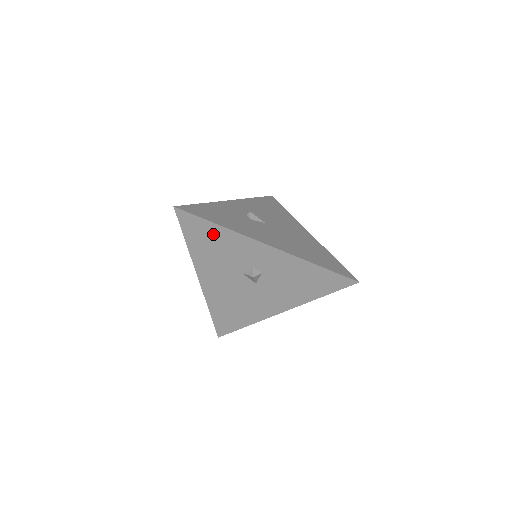
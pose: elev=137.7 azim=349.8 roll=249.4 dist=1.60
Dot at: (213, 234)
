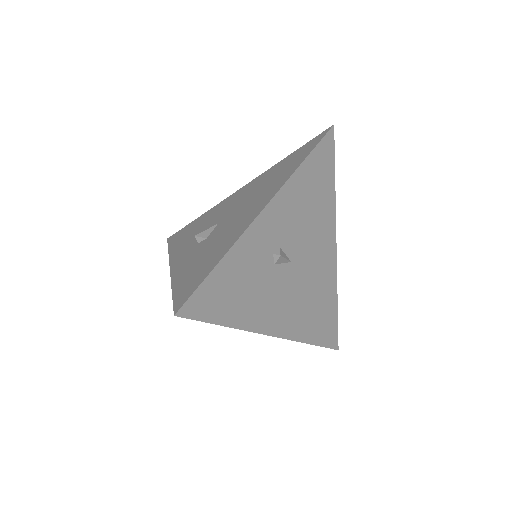
Dot at: occluded
